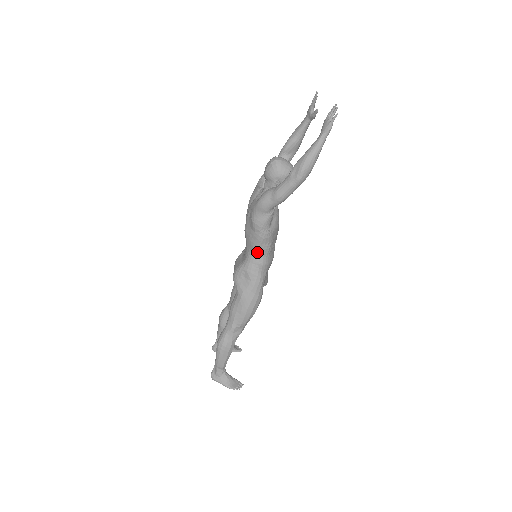
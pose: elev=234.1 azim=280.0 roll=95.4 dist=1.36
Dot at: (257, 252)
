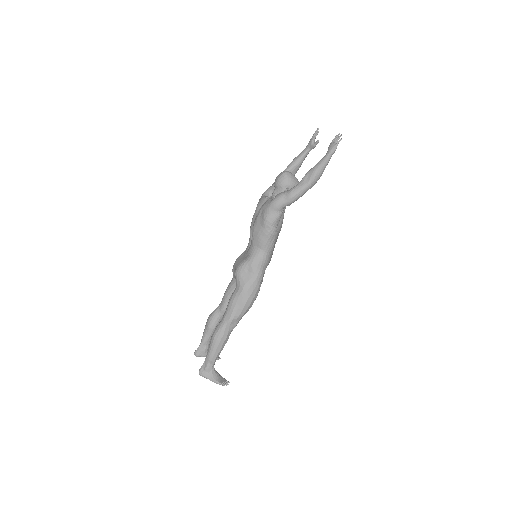
Dot at: (263, 248)
